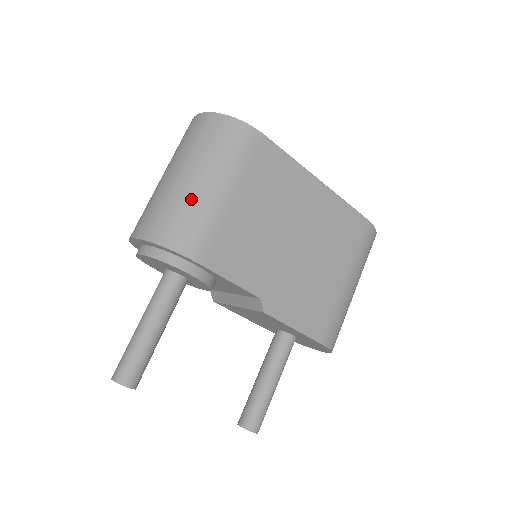
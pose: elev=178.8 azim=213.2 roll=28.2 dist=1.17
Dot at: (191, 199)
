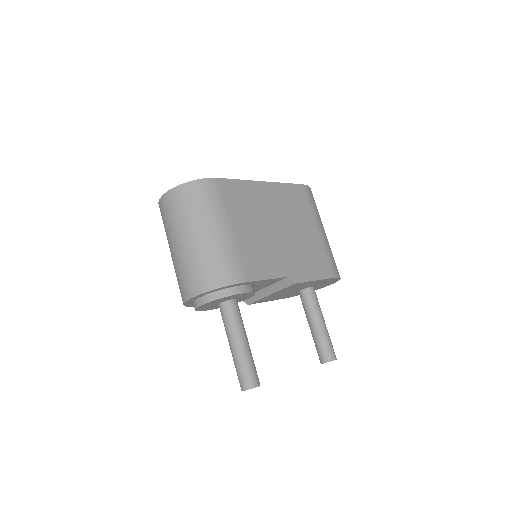
Dot at: (210, 248)
